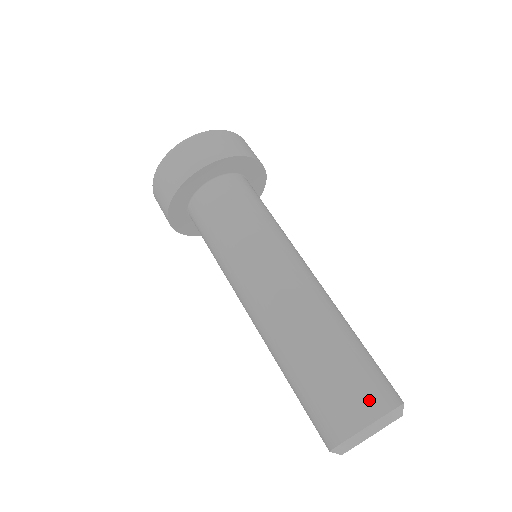
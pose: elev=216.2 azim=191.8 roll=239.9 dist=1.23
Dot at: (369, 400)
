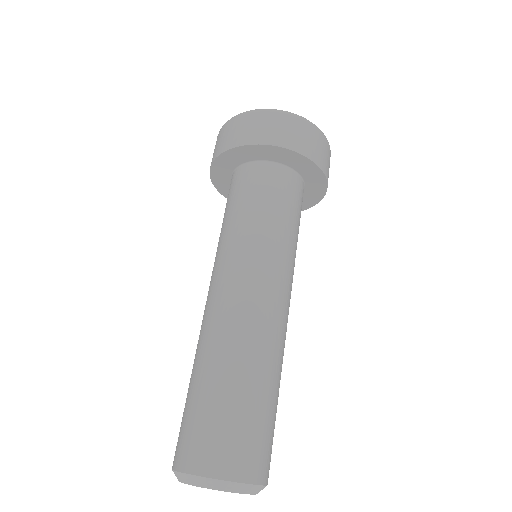
Dot at: (264, 462)
